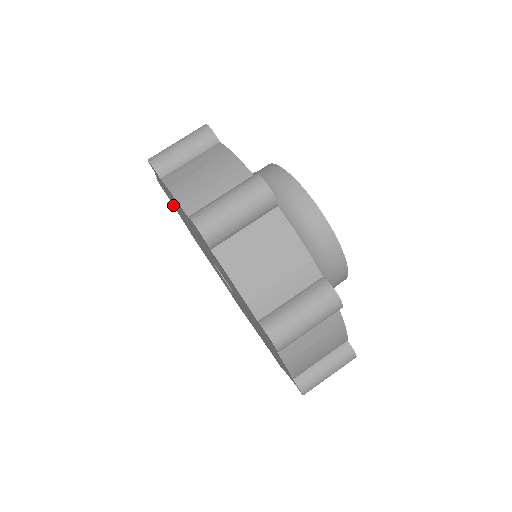
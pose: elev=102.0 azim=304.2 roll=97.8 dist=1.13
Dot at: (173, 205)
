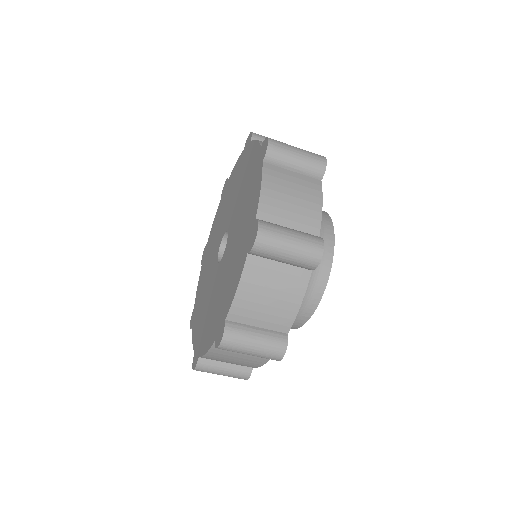
Dot at: (258, 148)
